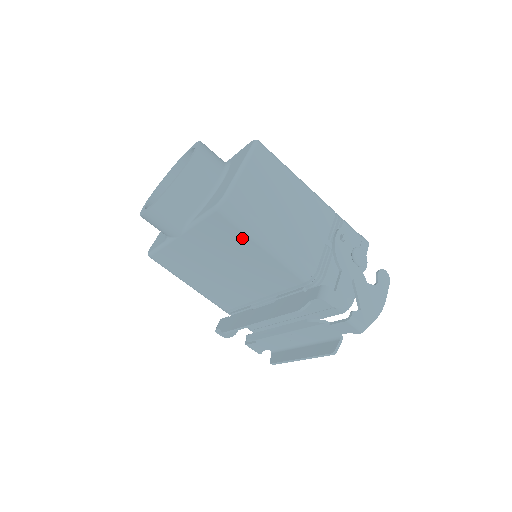
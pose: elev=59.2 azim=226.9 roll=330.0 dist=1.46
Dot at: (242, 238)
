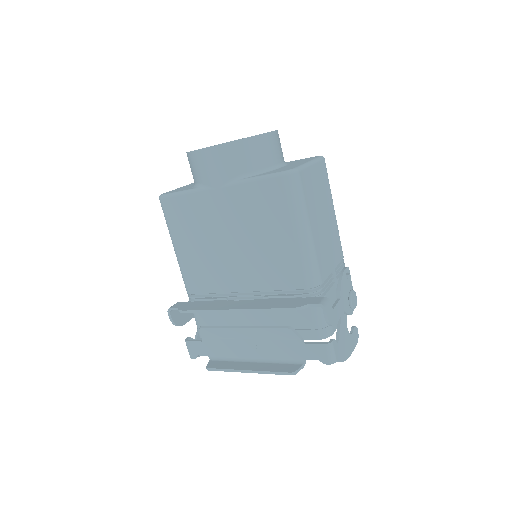
Dot at: (283, 215)
